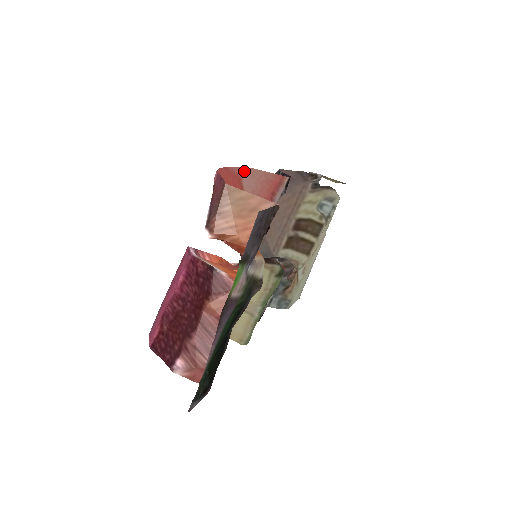
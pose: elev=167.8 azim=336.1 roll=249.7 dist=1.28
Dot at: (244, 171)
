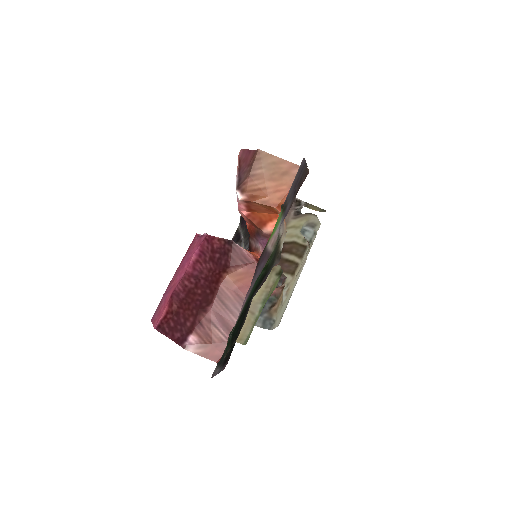
Dot at: occluded
